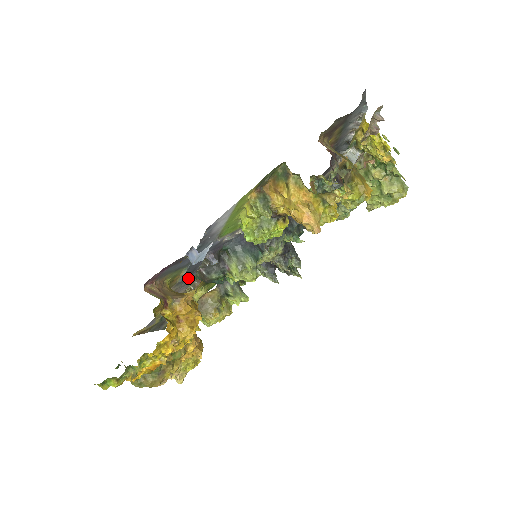
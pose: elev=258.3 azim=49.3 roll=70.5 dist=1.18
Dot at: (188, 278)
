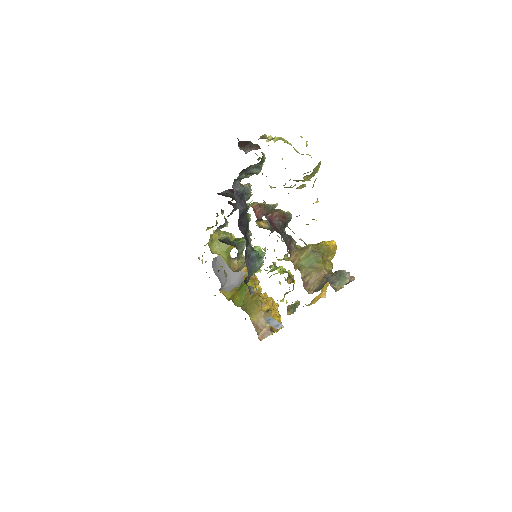
Dot at: occluded
